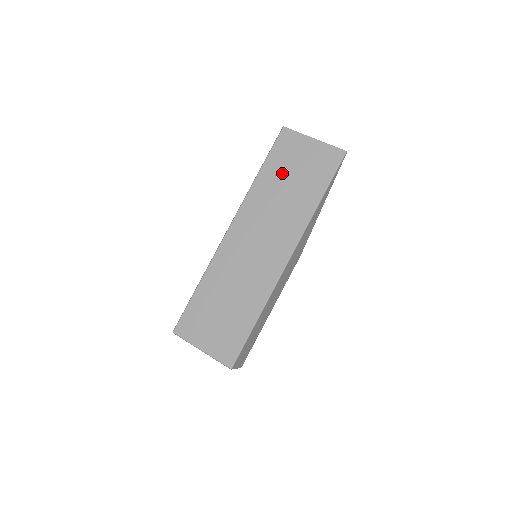
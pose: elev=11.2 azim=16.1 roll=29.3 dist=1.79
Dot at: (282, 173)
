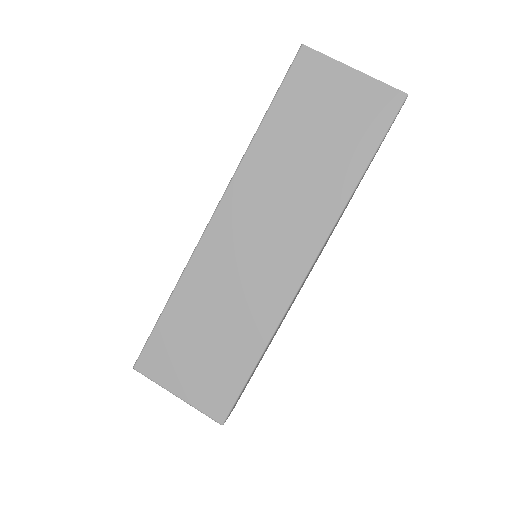
Dot at: (300, 127)
